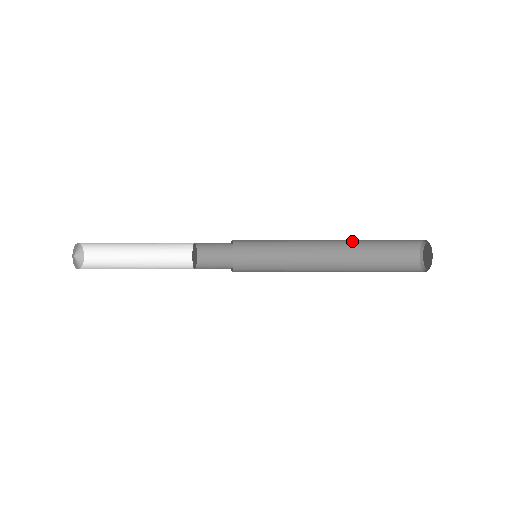
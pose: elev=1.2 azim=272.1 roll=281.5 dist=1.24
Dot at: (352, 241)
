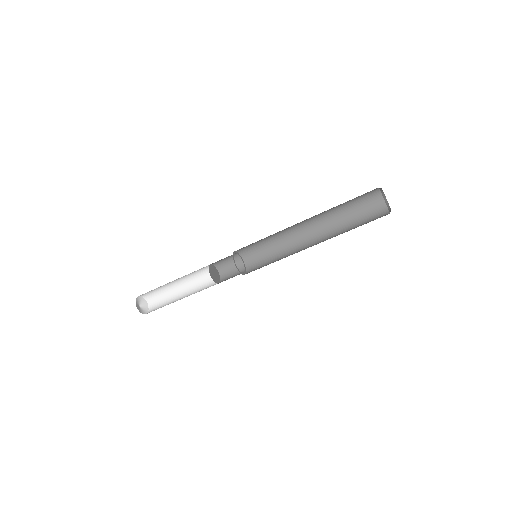
Dot at: (332, 232)
